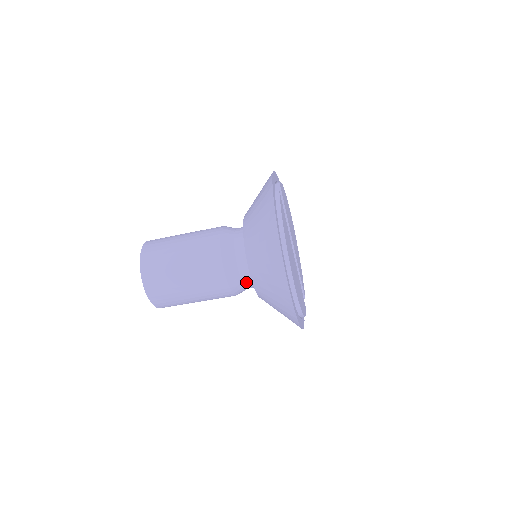
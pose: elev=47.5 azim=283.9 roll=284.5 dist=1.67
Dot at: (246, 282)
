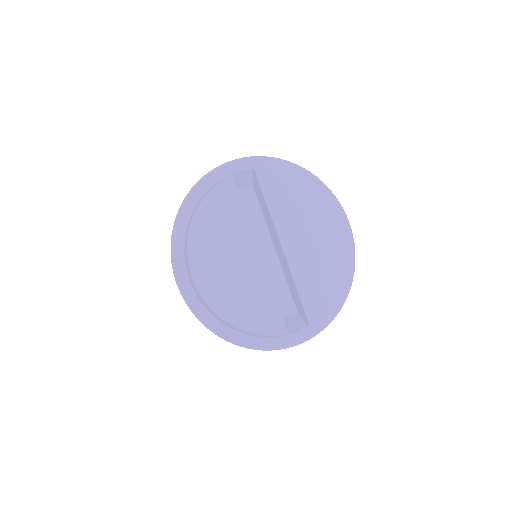
Dot at: occluded
